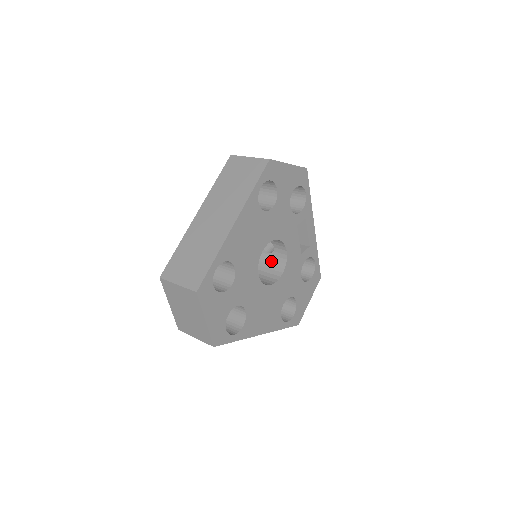
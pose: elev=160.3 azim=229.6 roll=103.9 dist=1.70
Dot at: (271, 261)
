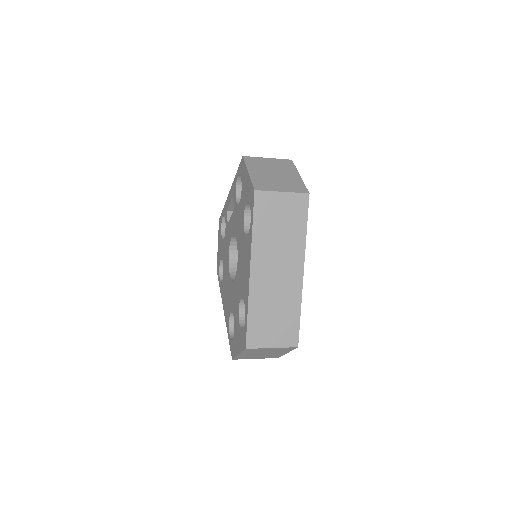
Dot at: occluded
